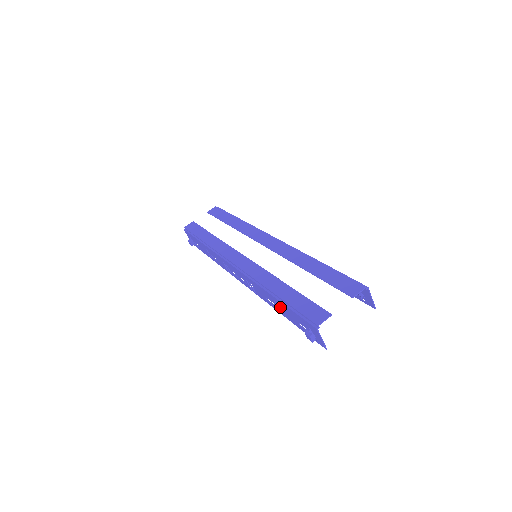
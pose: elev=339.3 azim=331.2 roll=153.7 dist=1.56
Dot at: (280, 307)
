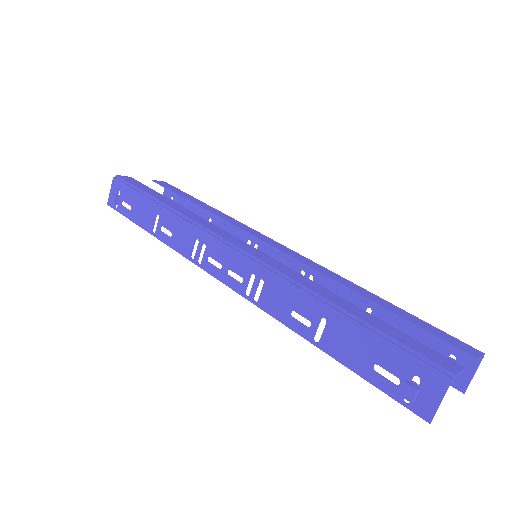
Dot at: (333, 331)
